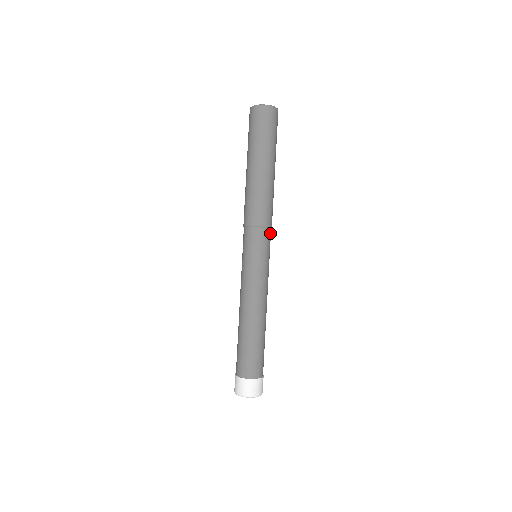
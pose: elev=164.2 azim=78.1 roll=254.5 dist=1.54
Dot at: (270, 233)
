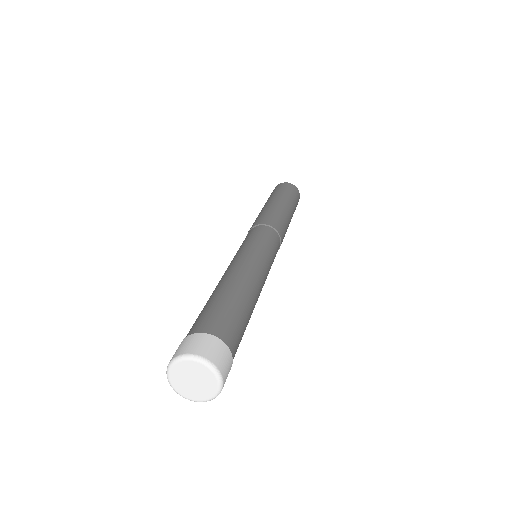
Dot at: (278, 241)
